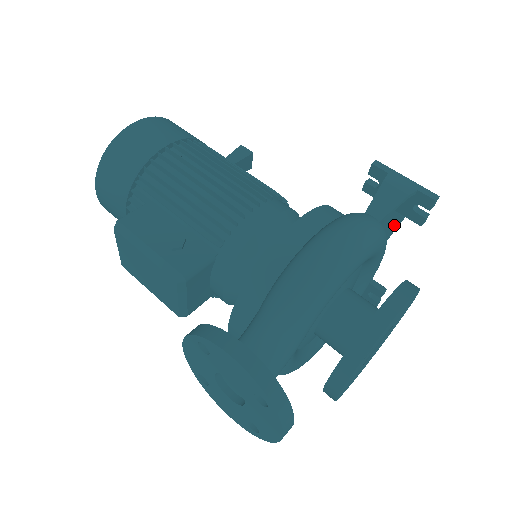
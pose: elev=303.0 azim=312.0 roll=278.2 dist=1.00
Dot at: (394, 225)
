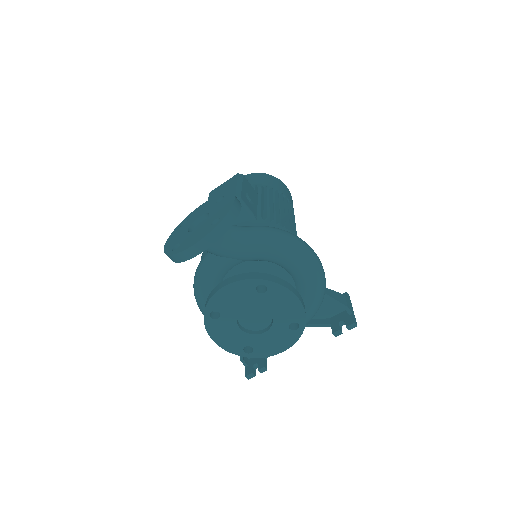
Dot at: (321, 323)
